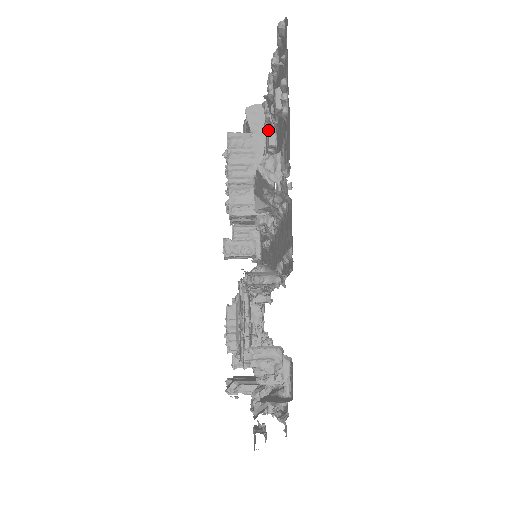
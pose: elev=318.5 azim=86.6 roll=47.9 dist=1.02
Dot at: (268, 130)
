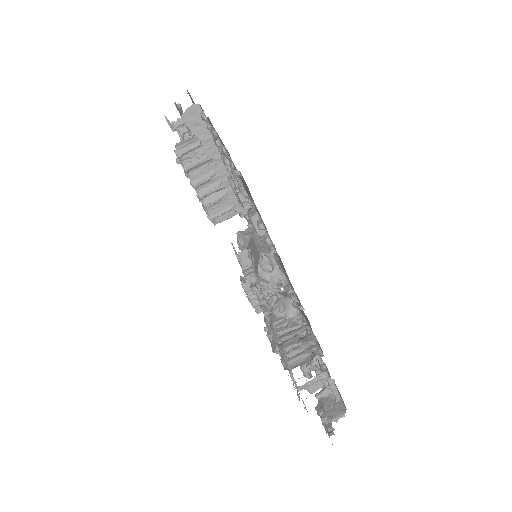
Dot at: (238, 196)
